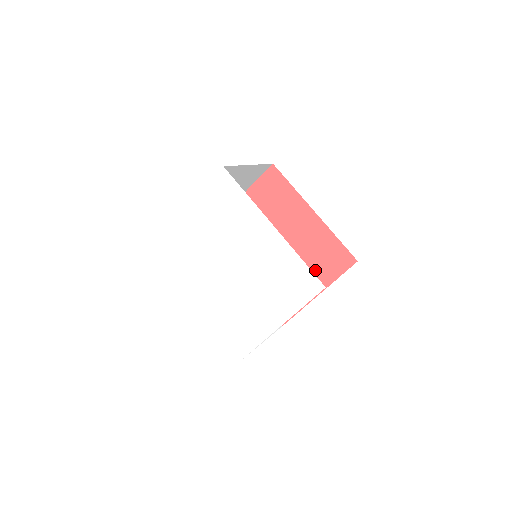
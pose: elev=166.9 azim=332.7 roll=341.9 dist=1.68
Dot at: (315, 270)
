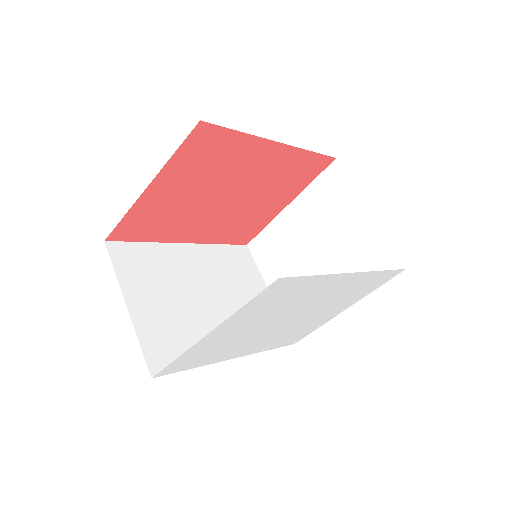
Dot at: (283, 190)
